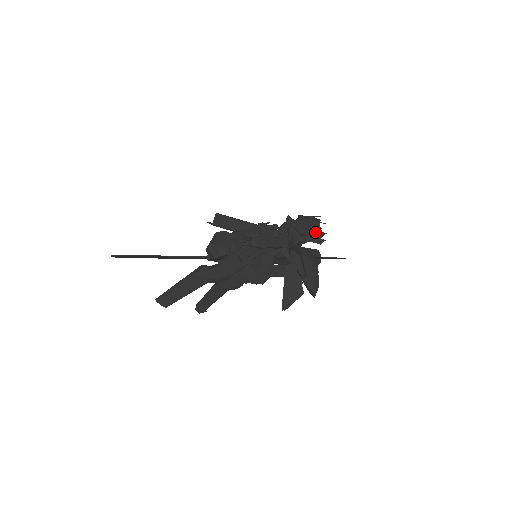
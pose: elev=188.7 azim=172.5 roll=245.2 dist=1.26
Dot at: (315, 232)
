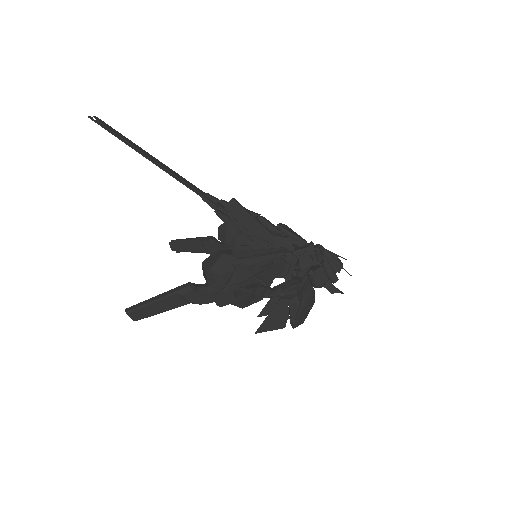
Dot at: (329, 284)
